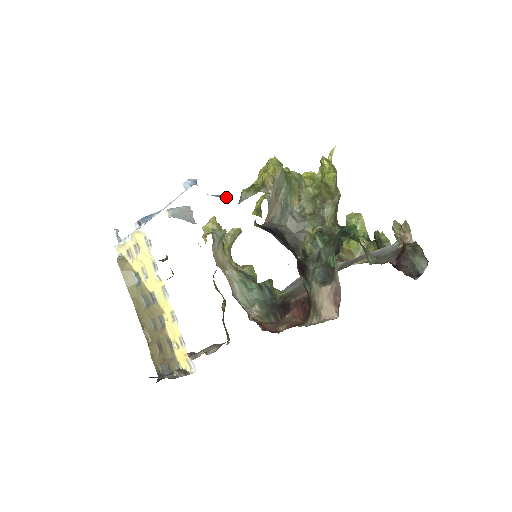
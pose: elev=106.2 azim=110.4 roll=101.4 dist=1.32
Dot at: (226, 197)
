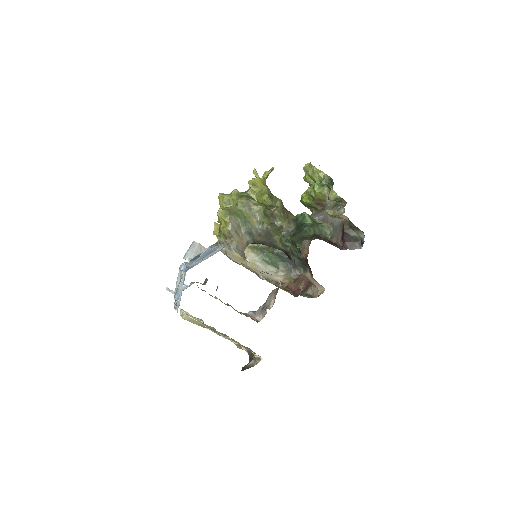
Dot at: (210, 249)
